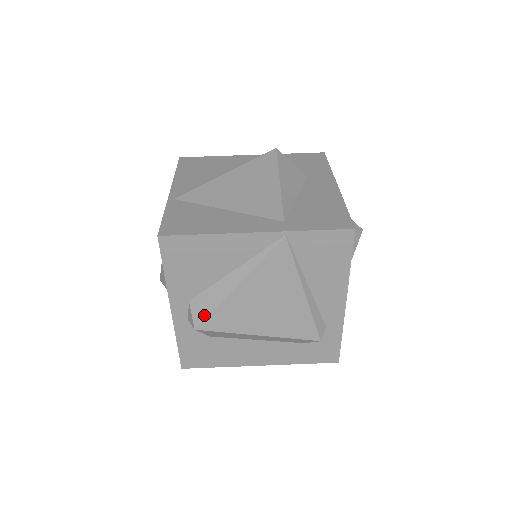
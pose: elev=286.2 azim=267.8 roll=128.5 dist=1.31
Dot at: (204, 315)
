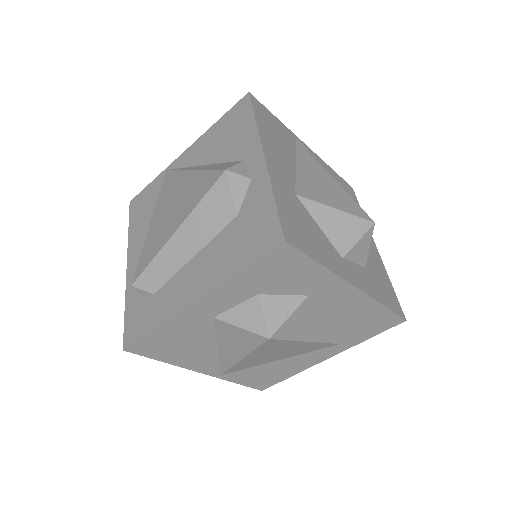
Dot at: occluded
